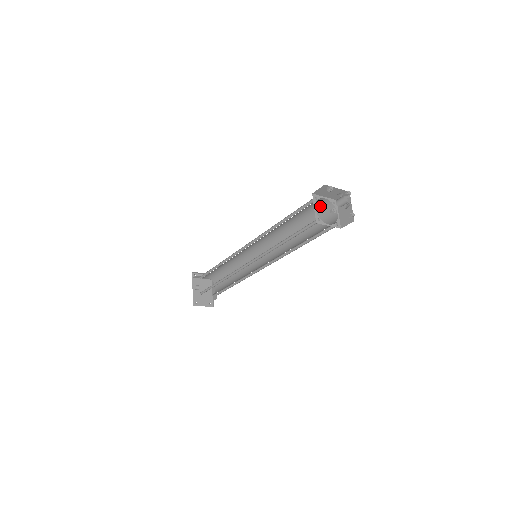
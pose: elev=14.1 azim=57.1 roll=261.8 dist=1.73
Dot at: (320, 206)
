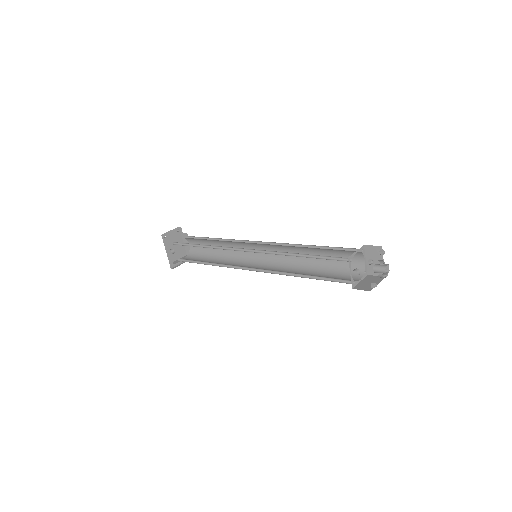
Dot at: occluded
